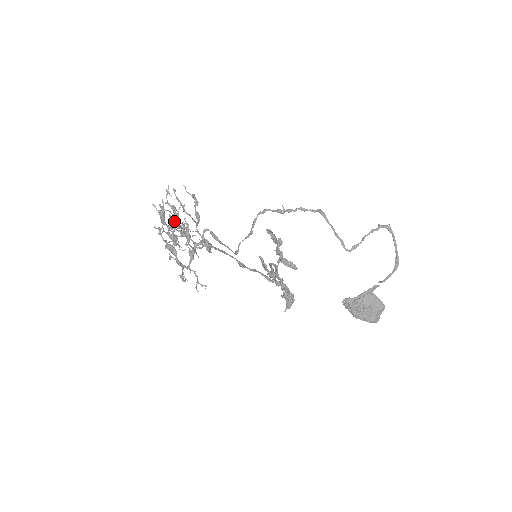
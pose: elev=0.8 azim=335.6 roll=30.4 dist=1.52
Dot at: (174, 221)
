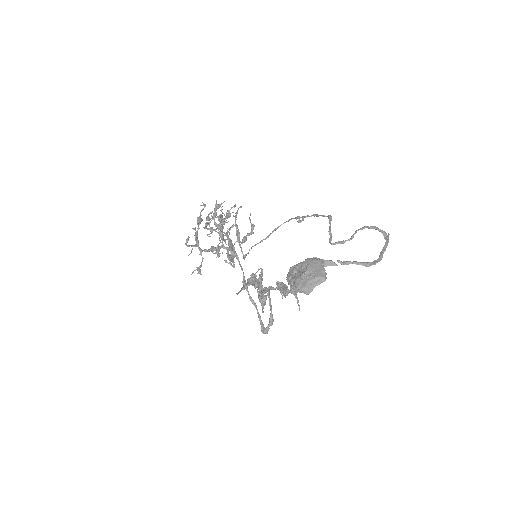
Dot at: (220, 214)
